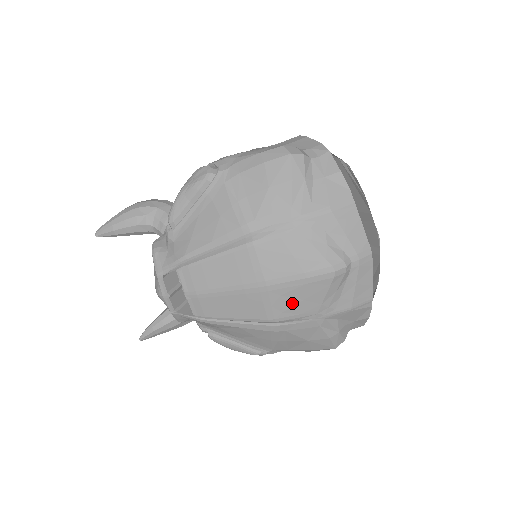
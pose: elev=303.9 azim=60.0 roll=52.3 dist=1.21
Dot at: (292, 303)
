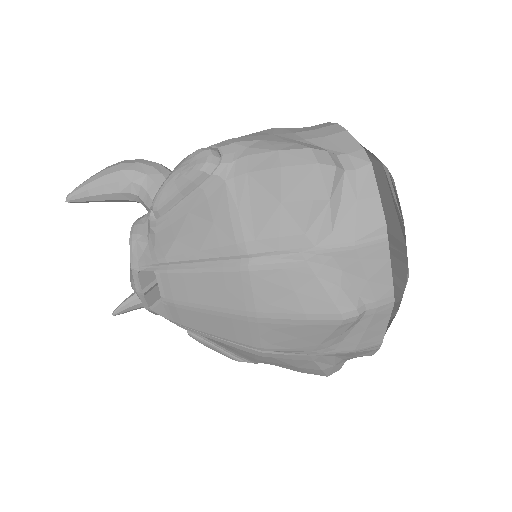
Dot at: (284, 338)
